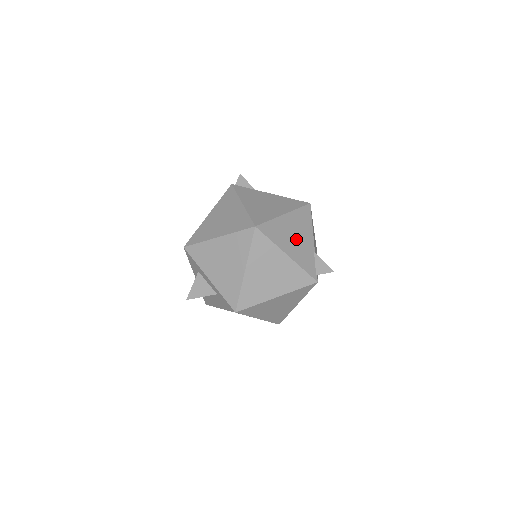
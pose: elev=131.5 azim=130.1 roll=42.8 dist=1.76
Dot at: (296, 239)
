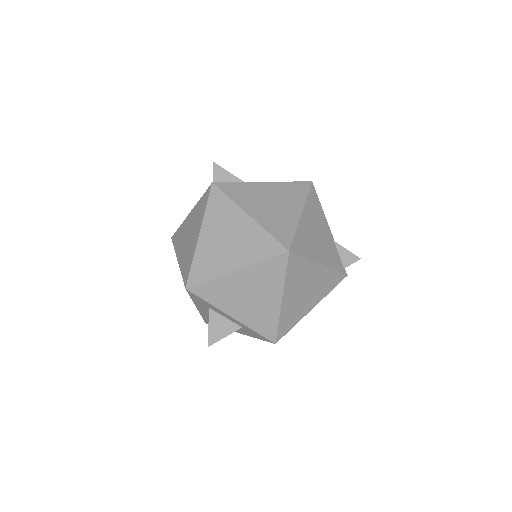
Dot at: (319, 238)
